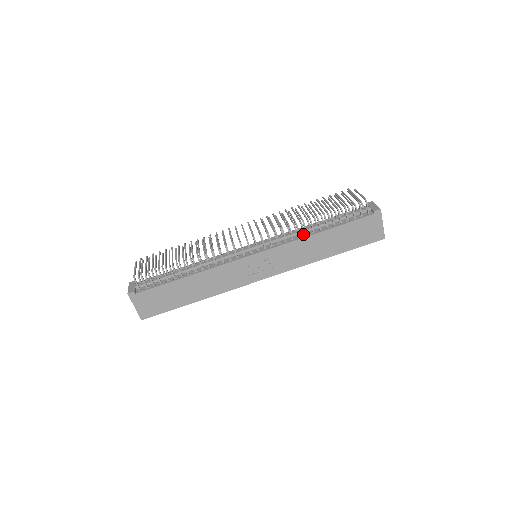
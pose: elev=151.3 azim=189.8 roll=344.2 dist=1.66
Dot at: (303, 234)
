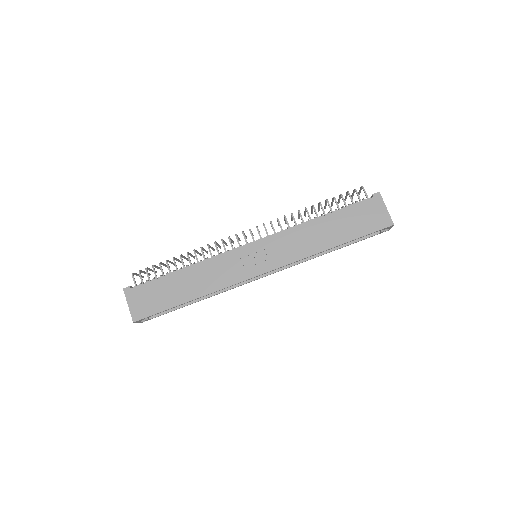
Dot at: occluded
